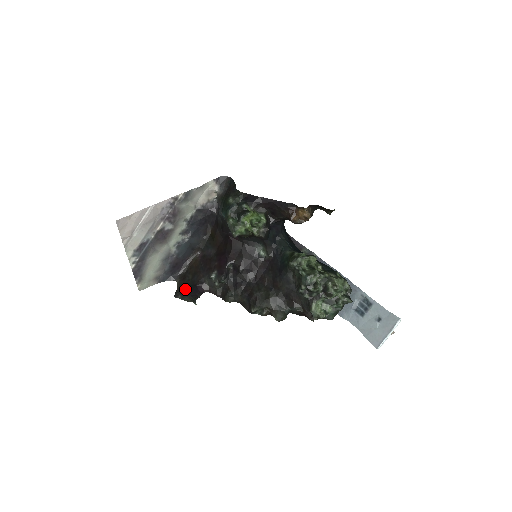
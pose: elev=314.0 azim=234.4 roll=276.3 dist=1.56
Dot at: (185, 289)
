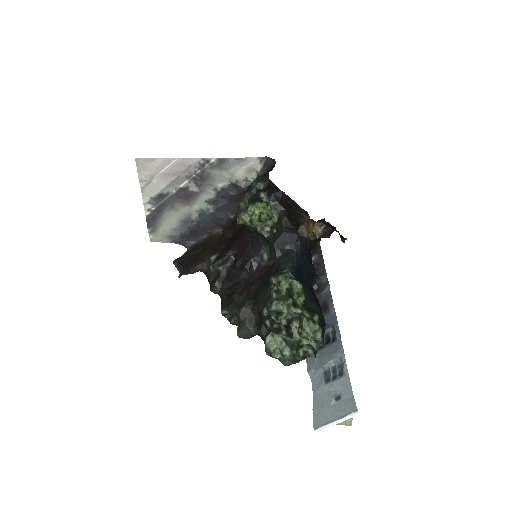
Dot at: (185, 259)
